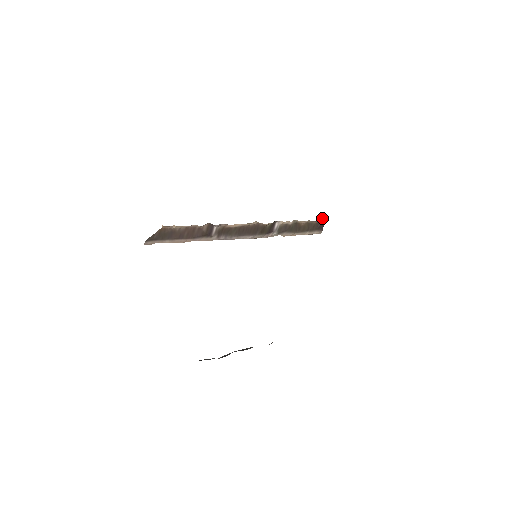
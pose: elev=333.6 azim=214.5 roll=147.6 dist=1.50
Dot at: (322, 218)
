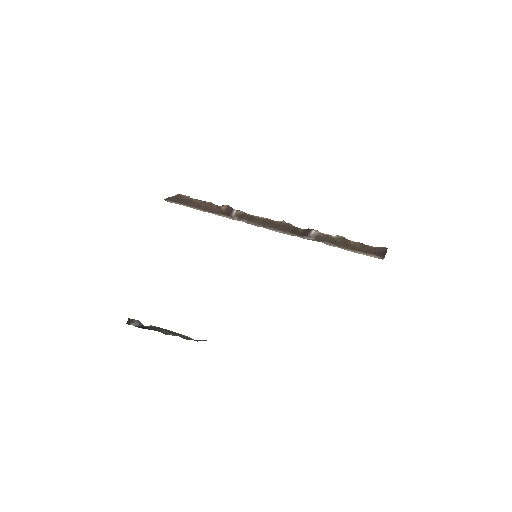
Dot at: occluded
